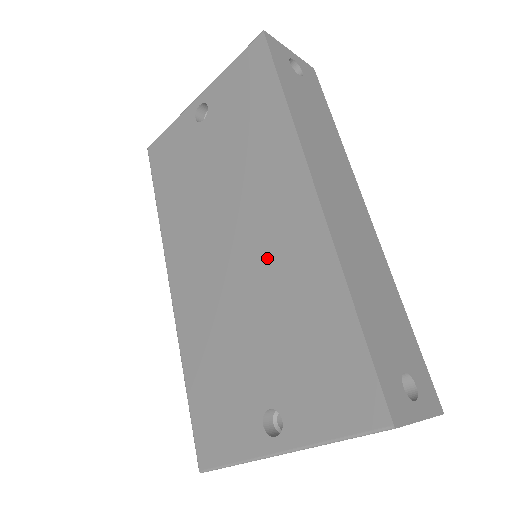
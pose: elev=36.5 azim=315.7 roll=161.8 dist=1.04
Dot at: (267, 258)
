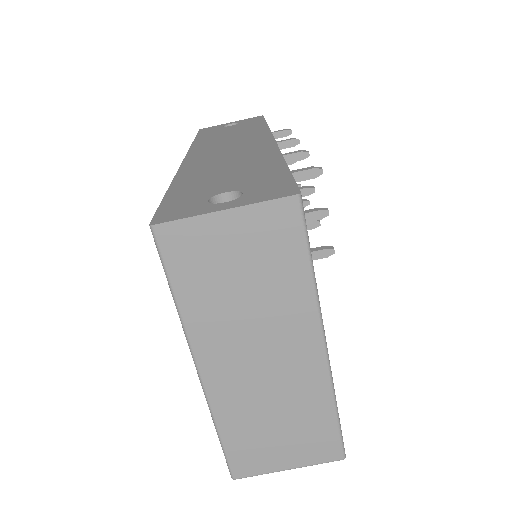
Dot at: occluded
